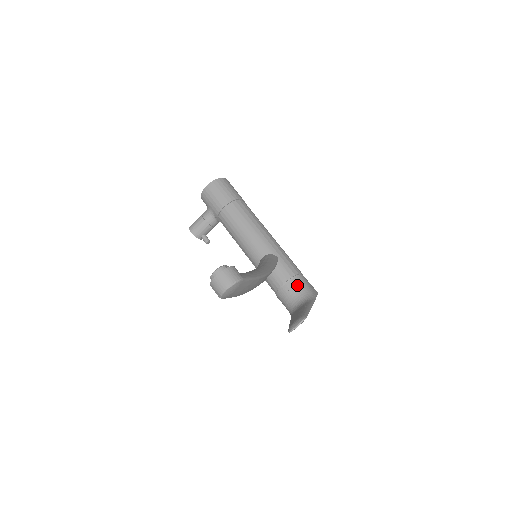
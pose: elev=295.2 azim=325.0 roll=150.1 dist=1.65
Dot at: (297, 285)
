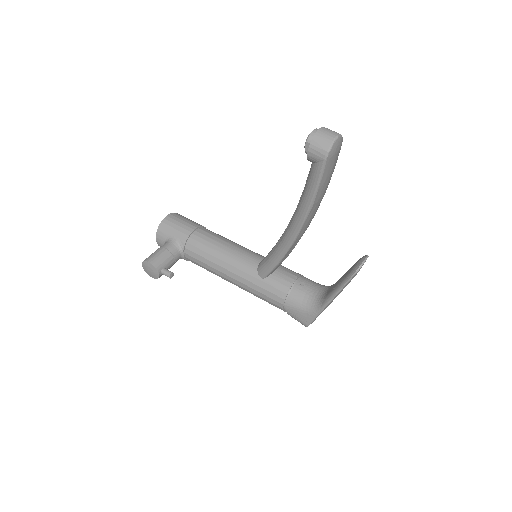
Dot at: (311, 280)
